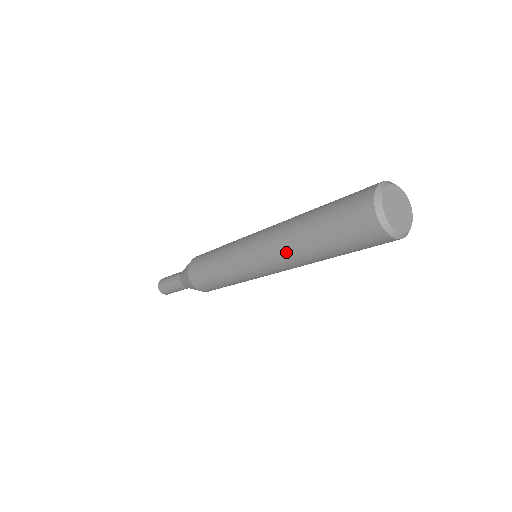
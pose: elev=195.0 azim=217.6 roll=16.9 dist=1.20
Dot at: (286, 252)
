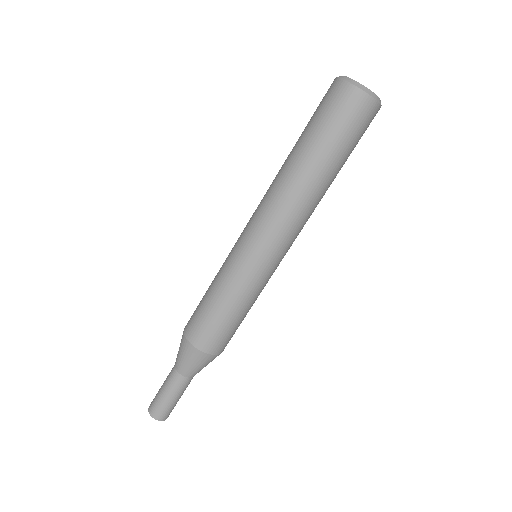
Dot at: (273, 182)
